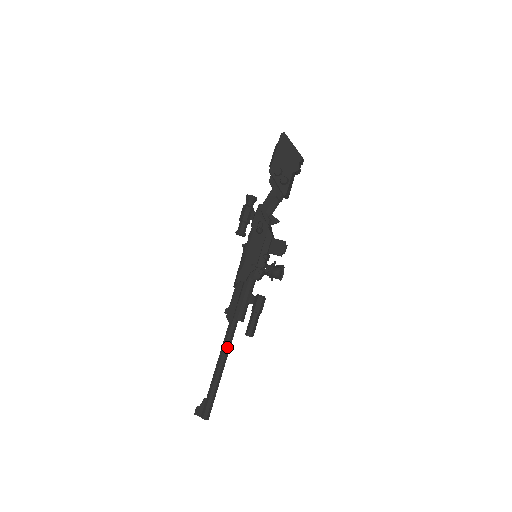
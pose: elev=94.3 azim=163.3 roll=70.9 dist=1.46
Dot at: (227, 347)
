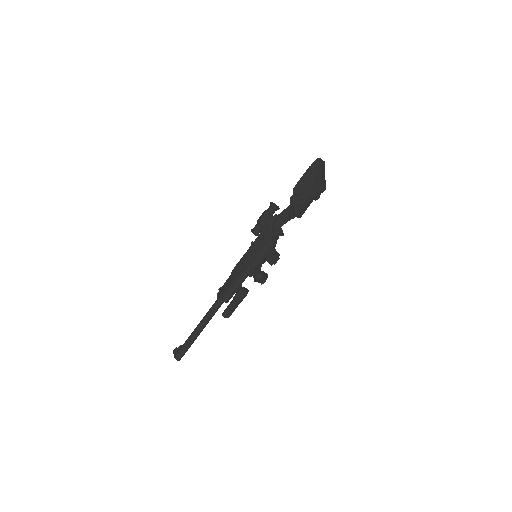
Dot at: (208, 316)
